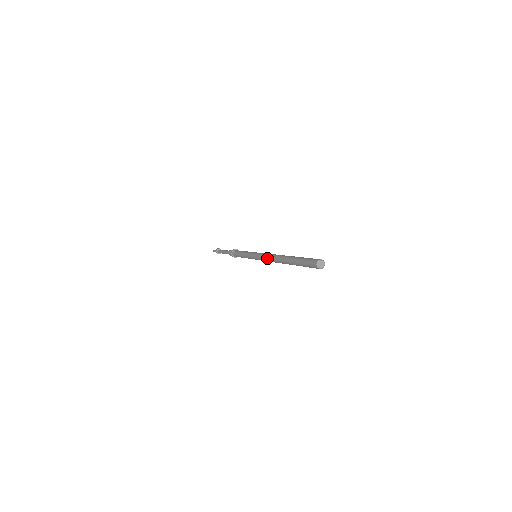
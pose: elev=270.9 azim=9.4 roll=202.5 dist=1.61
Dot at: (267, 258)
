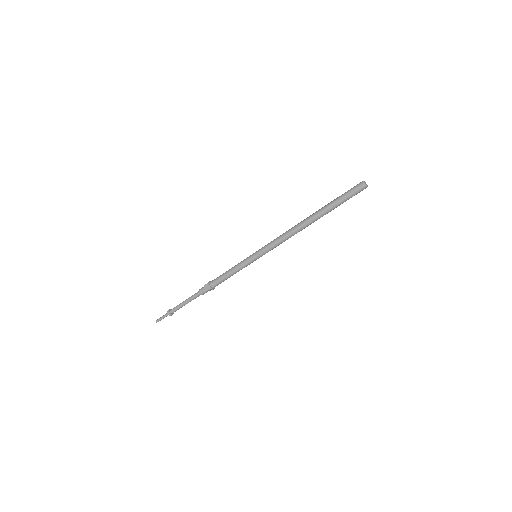
Dot at: (284, 237)
